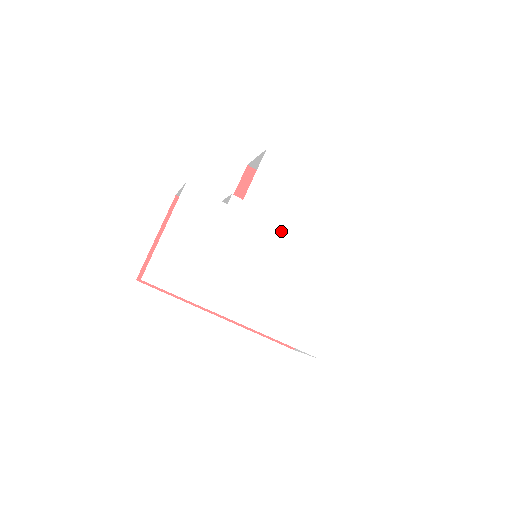
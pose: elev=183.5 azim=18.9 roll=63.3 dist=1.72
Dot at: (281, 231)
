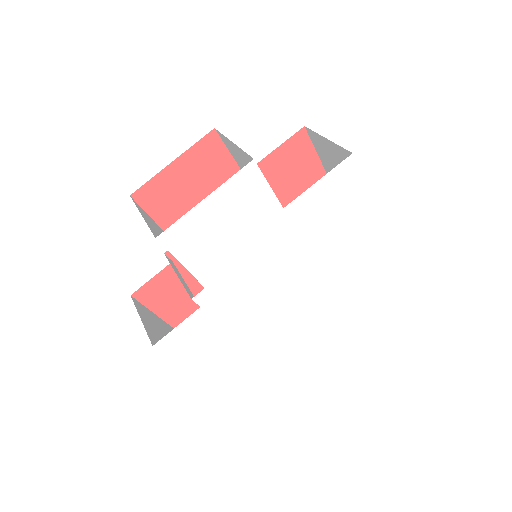
Dot at: (263, 252)
